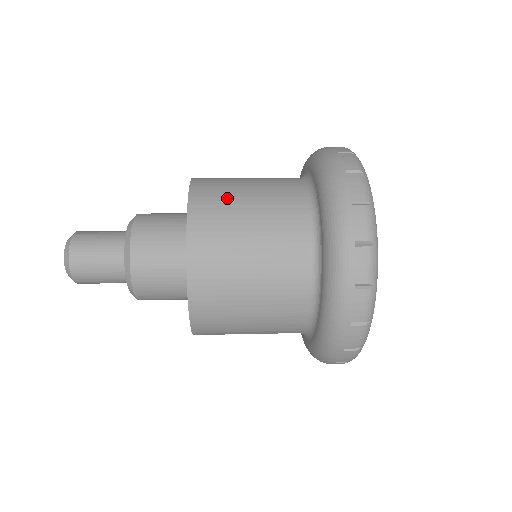
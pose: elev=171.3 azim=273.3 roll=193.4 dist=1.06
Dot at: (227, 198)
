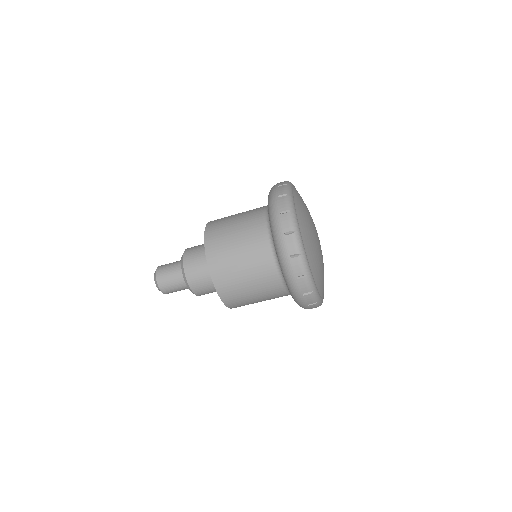
Dot at: (224, 228)
